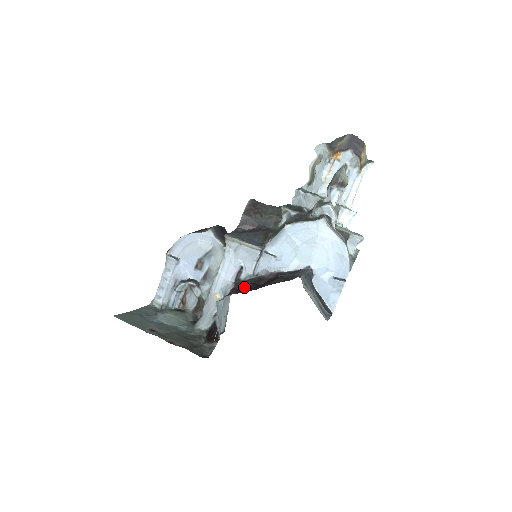
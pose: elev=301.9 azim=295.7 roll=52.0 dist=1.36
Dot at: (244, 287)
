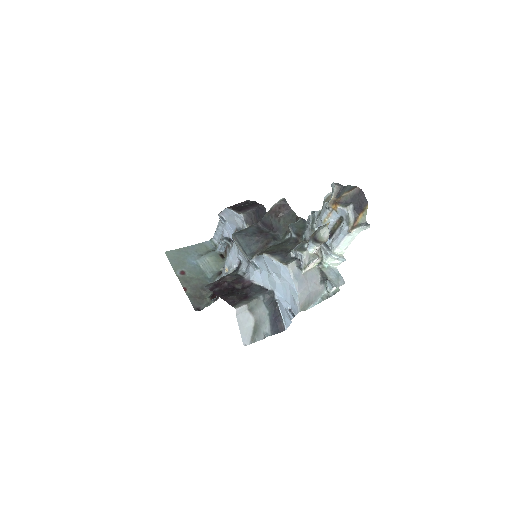
Dot at: (222, 284)
